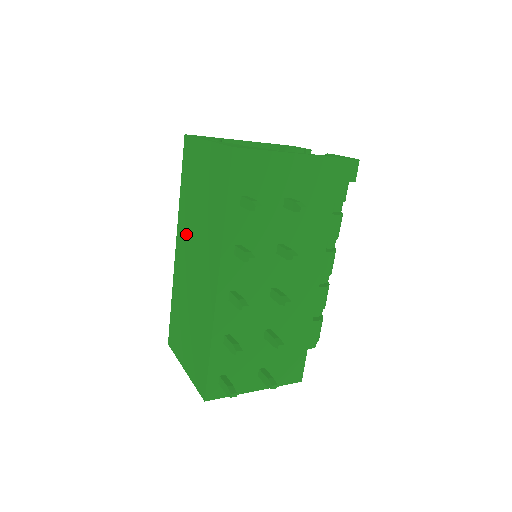
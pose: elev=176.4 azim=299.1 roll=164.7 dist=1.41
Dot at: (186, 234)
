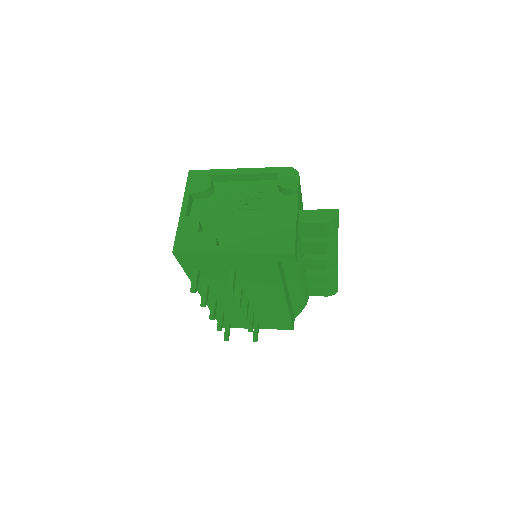
Dot at: occluded
